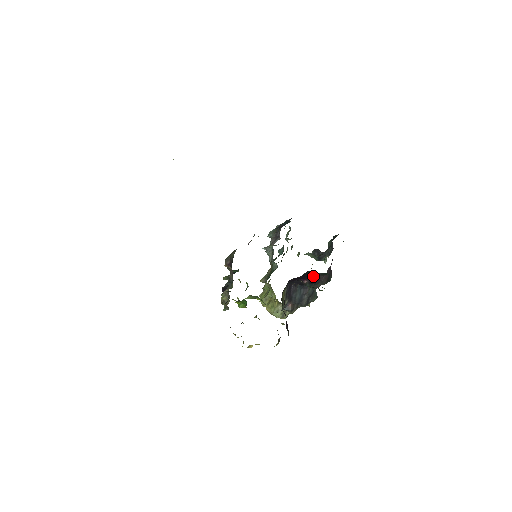
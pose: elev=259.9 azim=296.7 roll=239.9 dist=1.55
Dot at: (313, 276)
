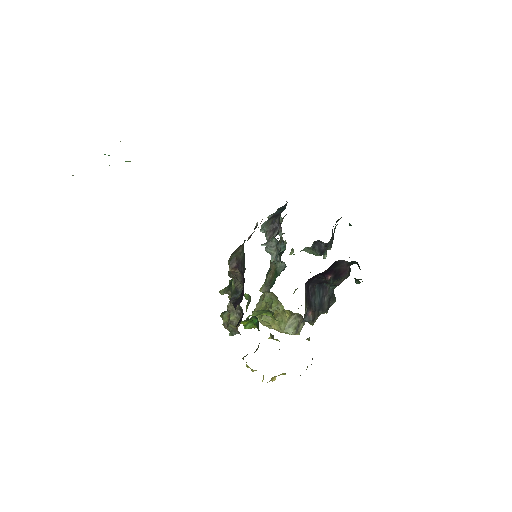
Dot at: (338, 268)
